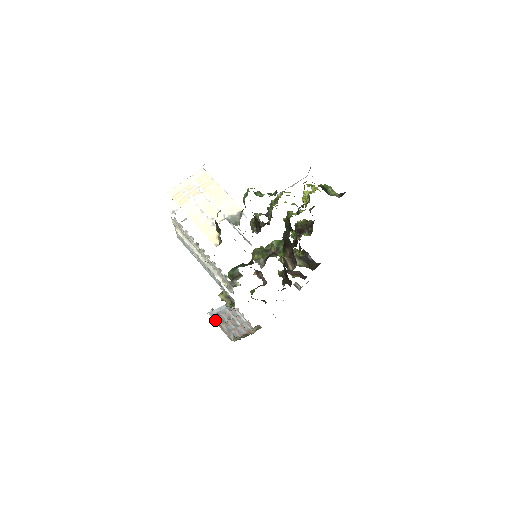
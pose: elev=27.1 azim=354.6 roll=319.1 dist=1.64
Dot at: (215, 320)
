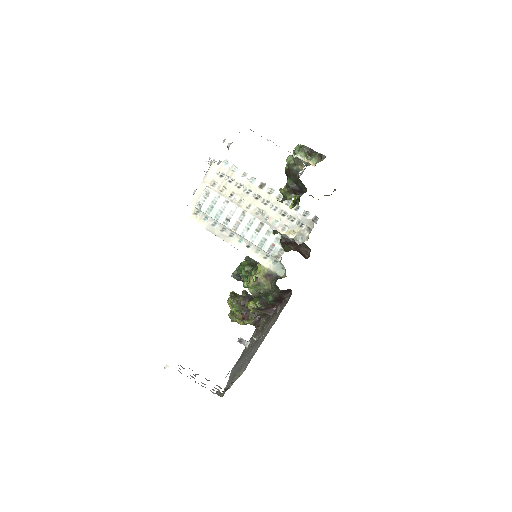
Dot at: occluded
